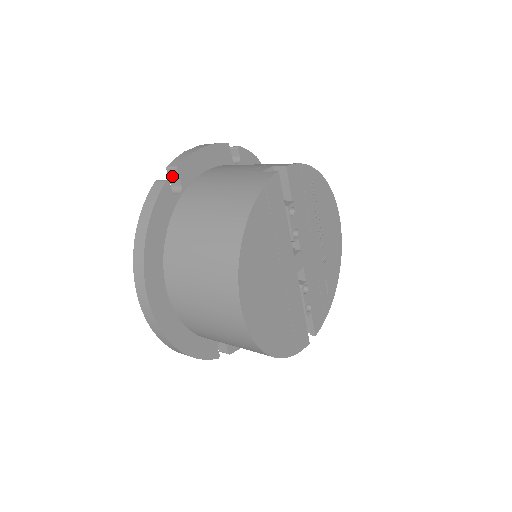
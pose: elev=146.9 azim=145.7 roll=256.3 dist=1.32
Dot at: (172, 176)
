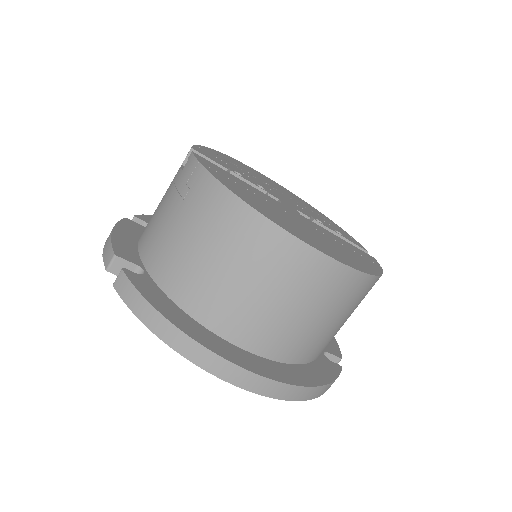
Dot at: (120, 270)
